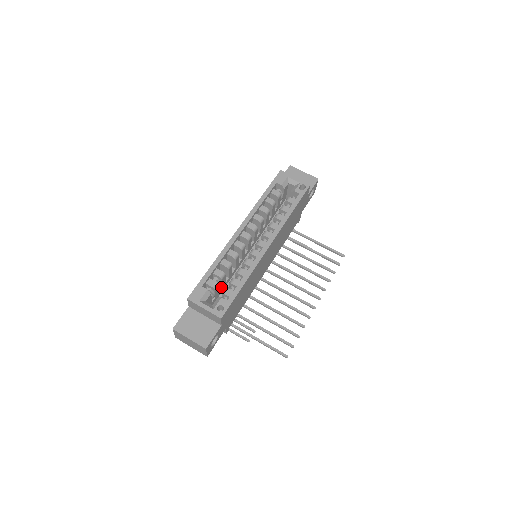
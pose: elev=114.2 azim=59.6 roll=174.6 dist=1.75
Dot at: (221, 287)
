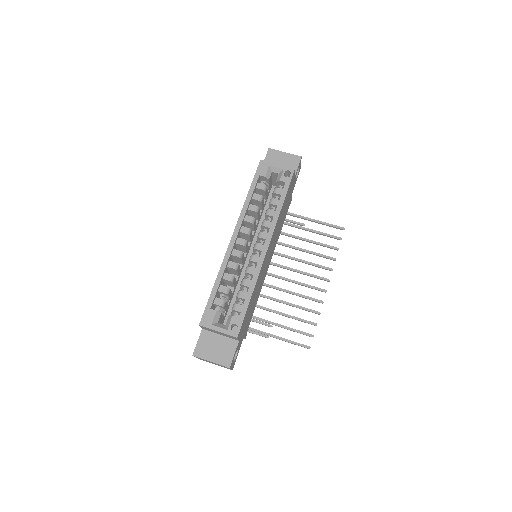
Dot at: occluded
